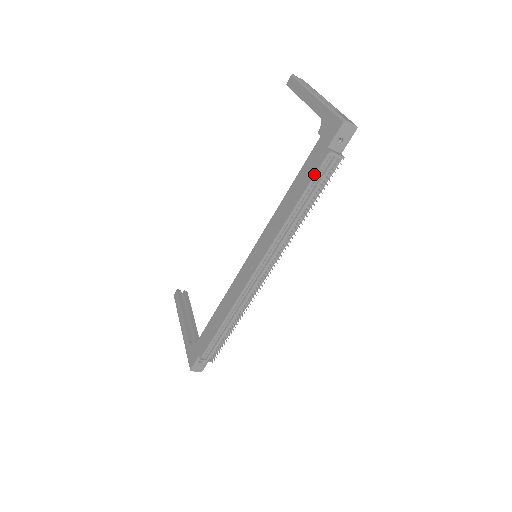
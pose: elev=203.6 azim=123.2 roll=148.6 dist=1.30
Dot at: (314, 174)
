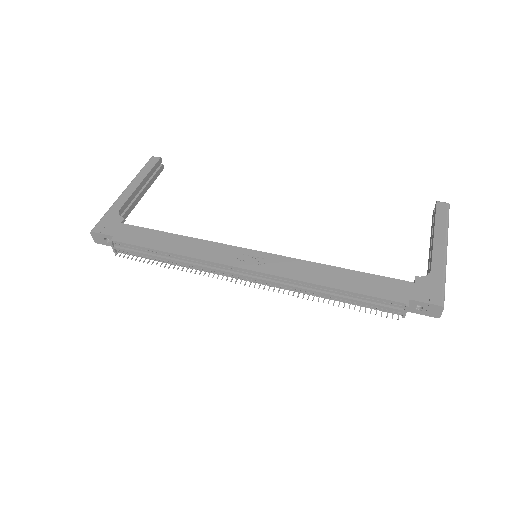
Dot at: (377, 296)
